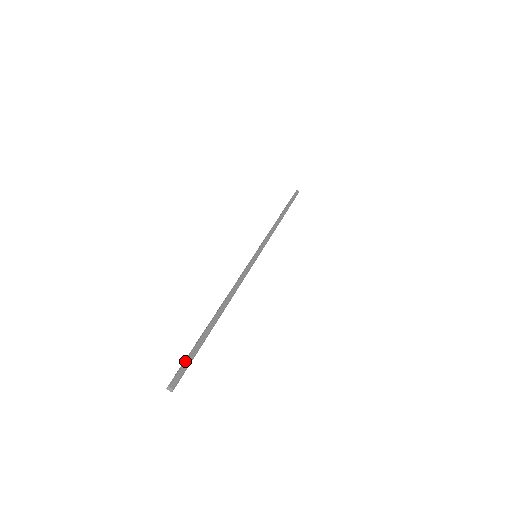
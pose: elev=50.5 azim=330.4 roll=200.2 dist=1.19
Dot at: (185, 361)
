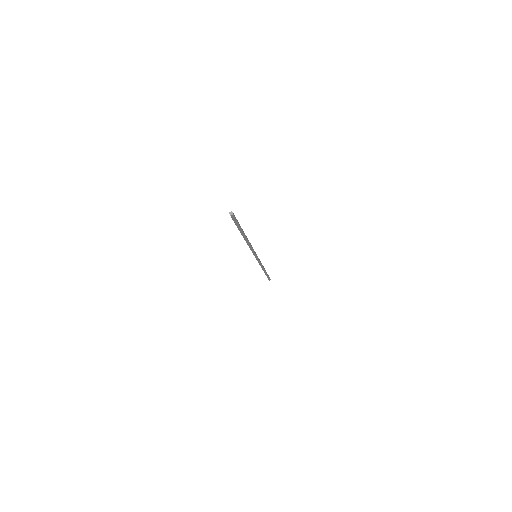
Dot at: occluded
